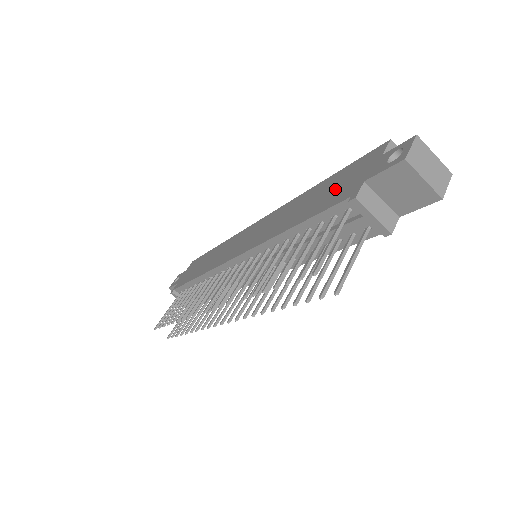
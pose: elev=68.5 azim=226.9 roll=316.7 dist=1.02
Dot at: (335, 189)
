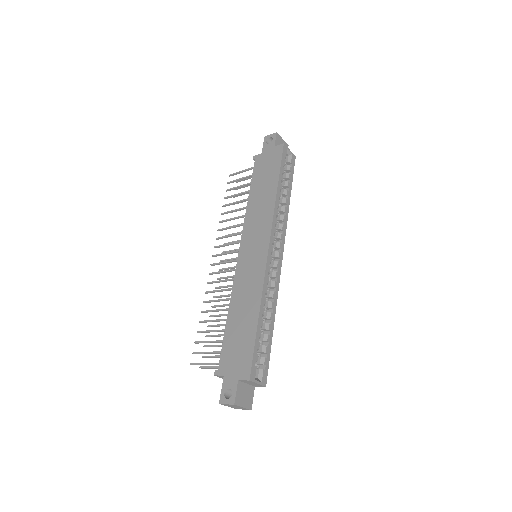
Dot at: (236, 347)
